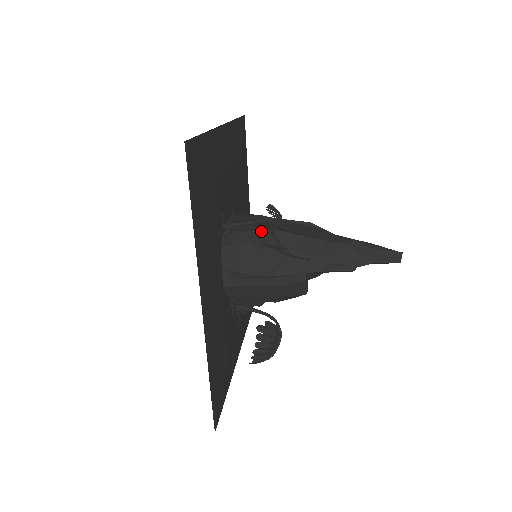
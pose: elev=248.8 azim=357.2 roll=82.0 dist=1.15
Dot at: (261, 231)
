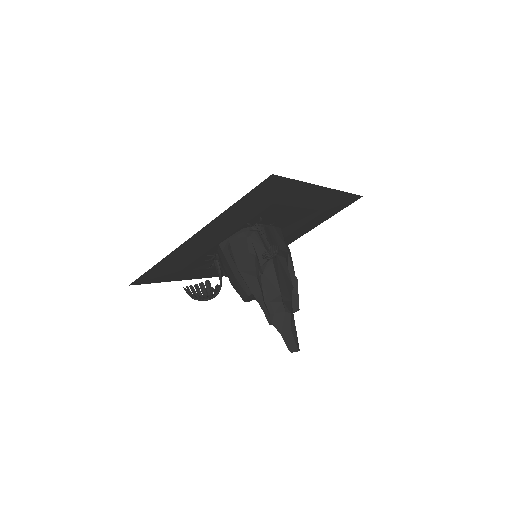
Dot at: (265, 250)
